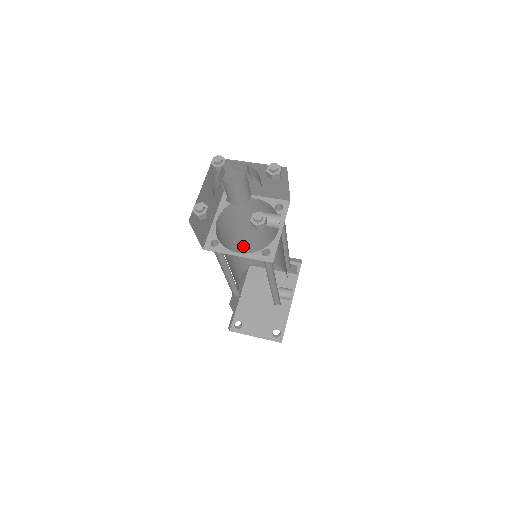
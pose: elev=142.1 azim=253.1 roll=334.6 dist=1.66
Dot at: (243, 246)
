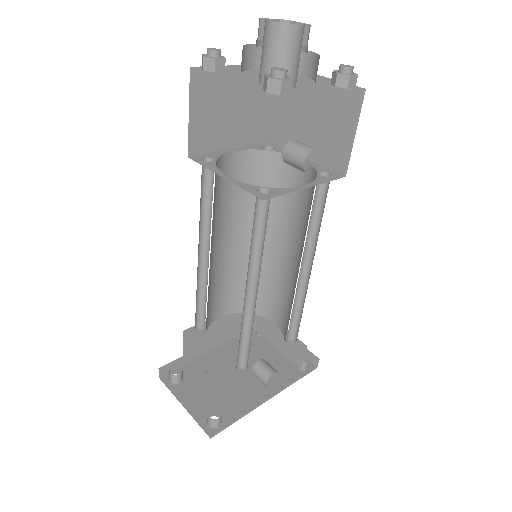
Dot at: occluded
